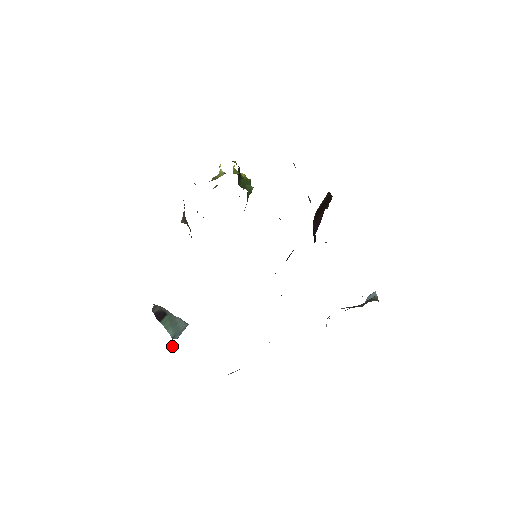
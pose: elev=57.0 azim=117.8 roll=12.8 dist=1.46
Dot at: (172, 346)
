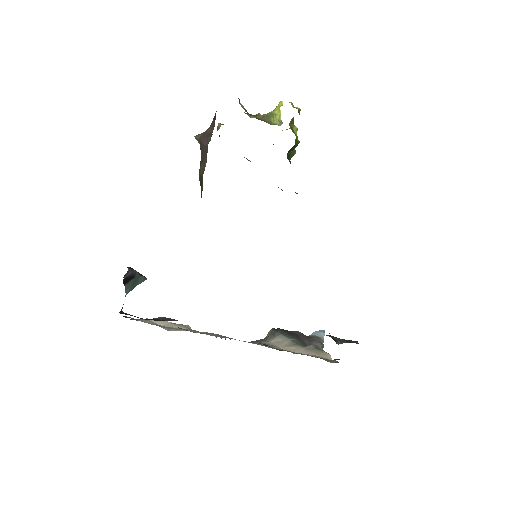
Dot at: occluded
